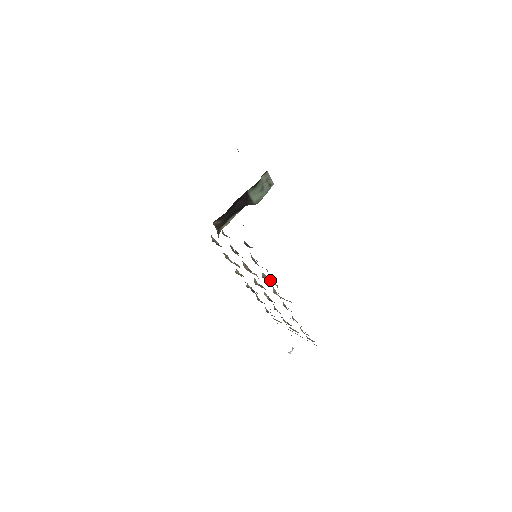
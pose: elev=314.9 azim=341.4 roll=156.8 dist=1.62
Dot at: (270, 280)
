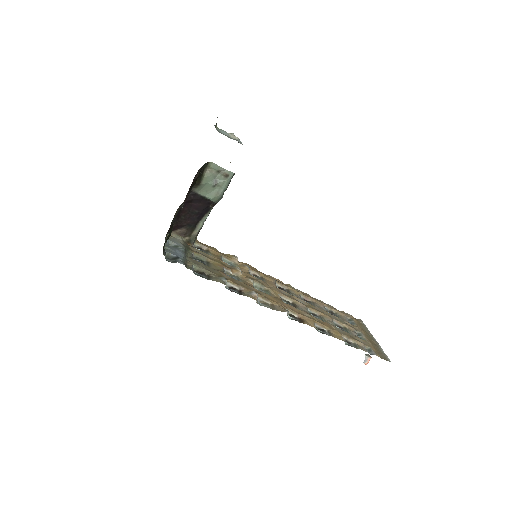
Dot at: (233, 291)
